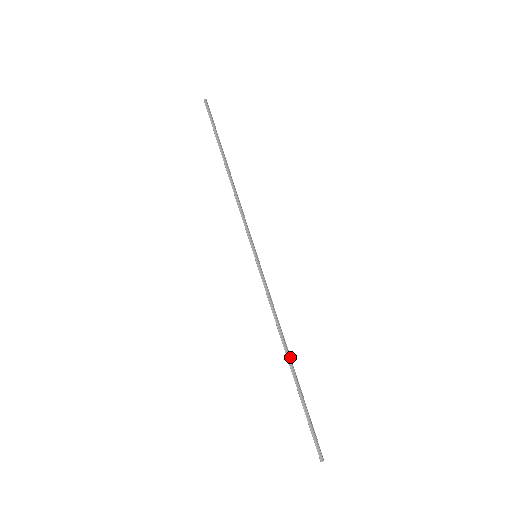
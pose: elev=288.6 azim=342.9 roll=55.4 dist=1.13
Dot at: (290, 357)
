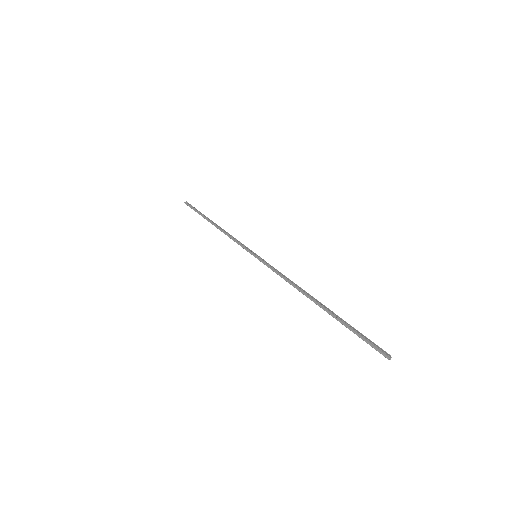
Dot at: (315, 299)
